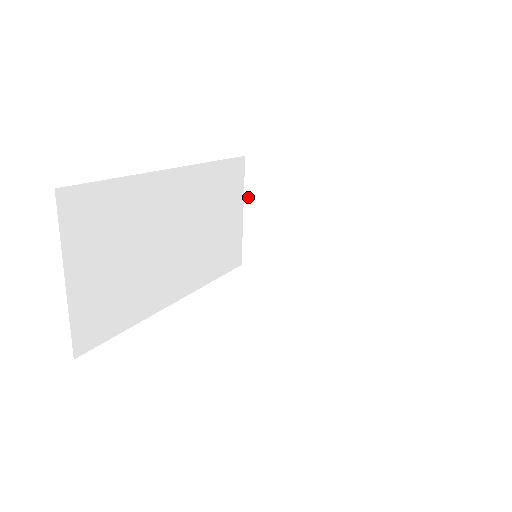
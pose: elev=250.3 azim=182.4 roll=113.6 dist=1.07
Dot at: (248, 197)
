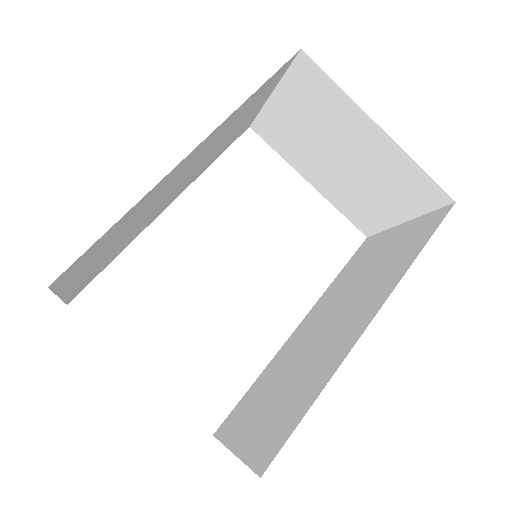
Dot at: (284, 87)
